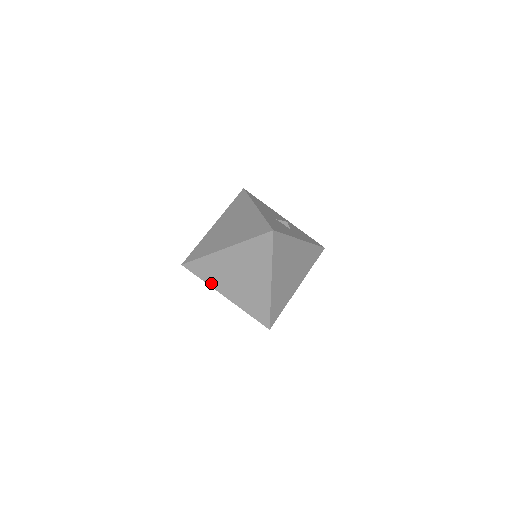
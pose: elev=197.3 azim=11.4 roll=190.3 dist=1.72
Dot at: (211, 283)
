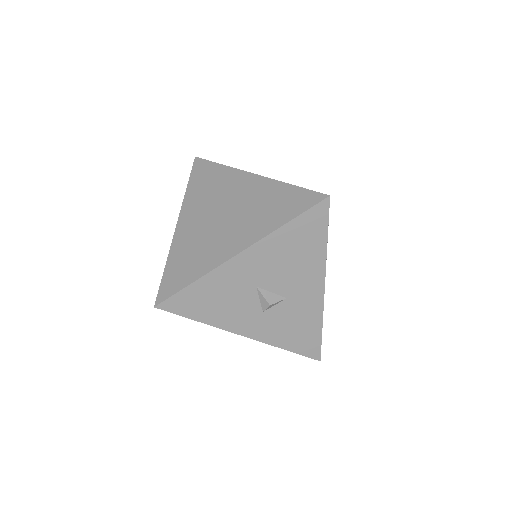
Dot at: occluded
